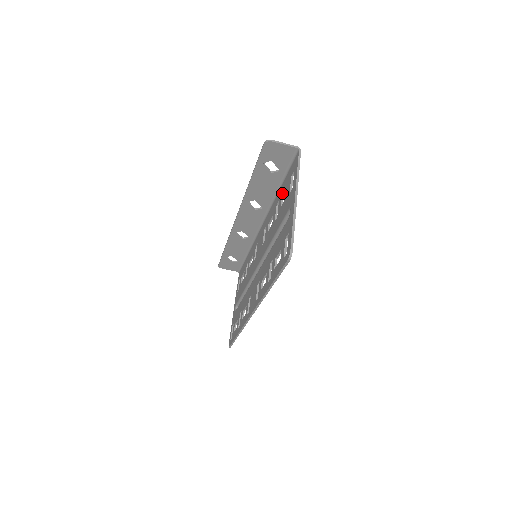
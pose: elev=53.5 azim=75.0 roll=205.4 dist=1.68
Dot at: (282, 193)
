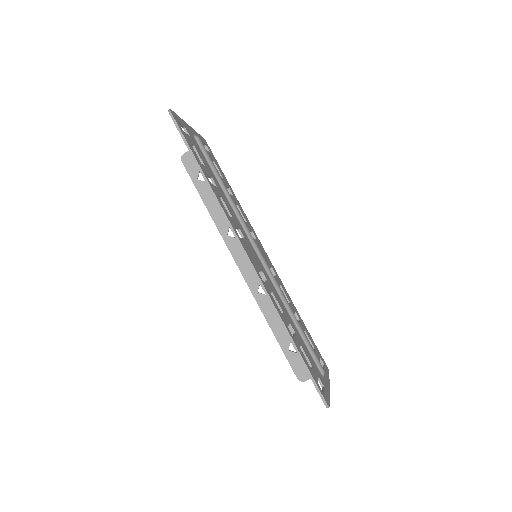
Dot at: occluded
